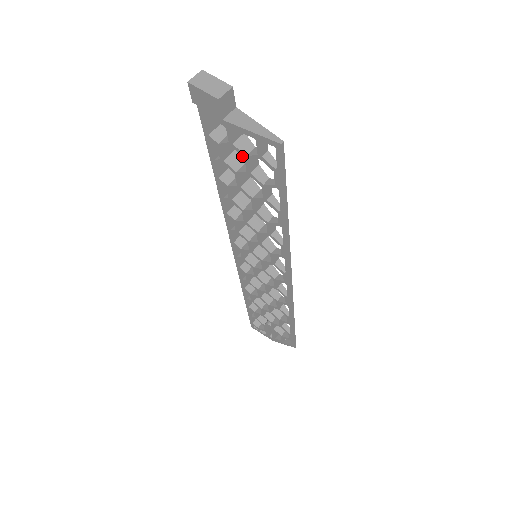
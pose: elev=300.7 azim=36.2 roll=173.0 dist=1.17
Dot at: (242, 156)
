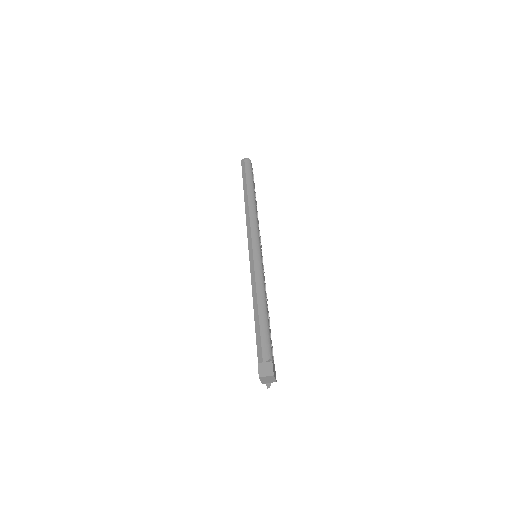
Dot at: occluded
